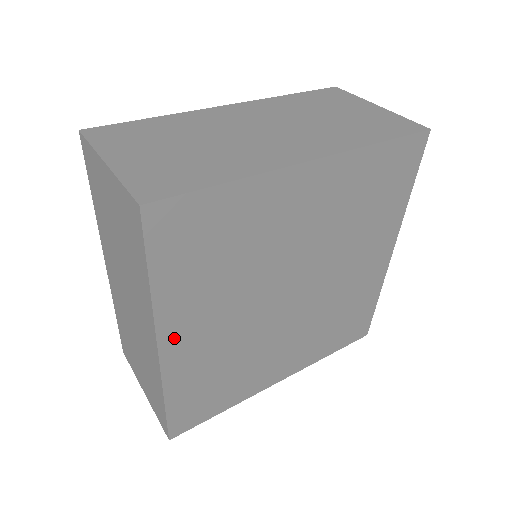
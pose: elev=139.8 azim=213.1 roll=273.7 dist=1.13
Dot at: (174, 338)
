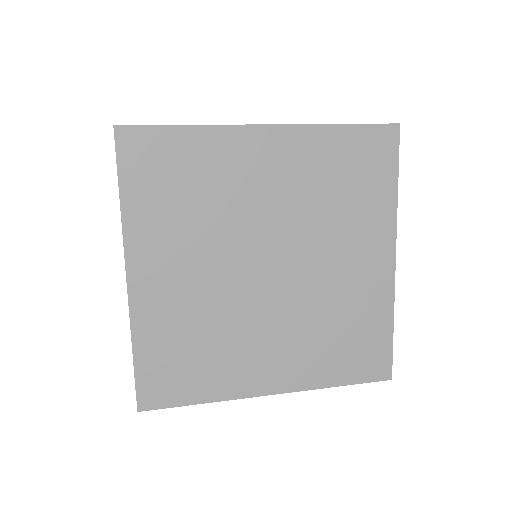
Dot at: (142, 270)
